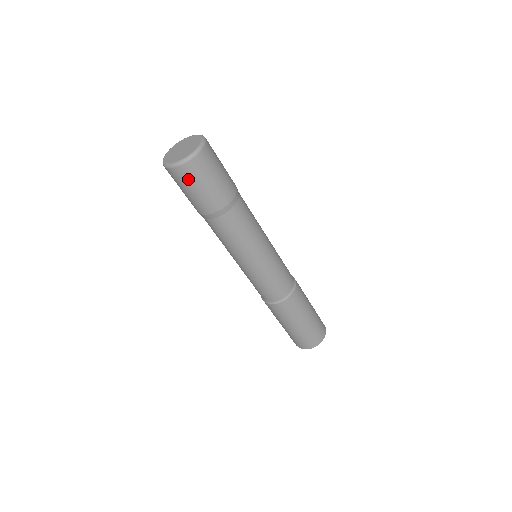
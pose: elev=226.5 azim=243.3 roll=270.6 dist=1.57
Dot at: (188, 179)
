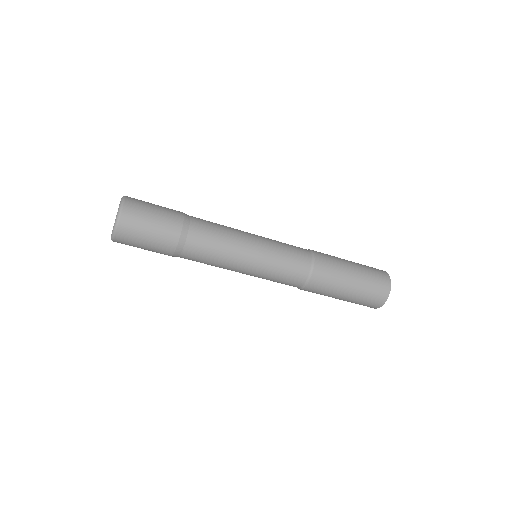
Dot at: (130, 243)
